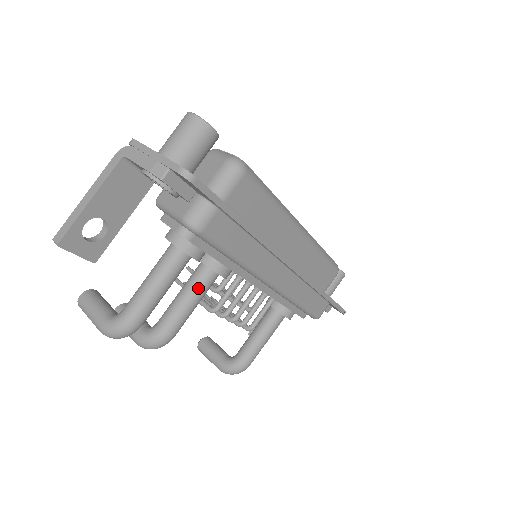
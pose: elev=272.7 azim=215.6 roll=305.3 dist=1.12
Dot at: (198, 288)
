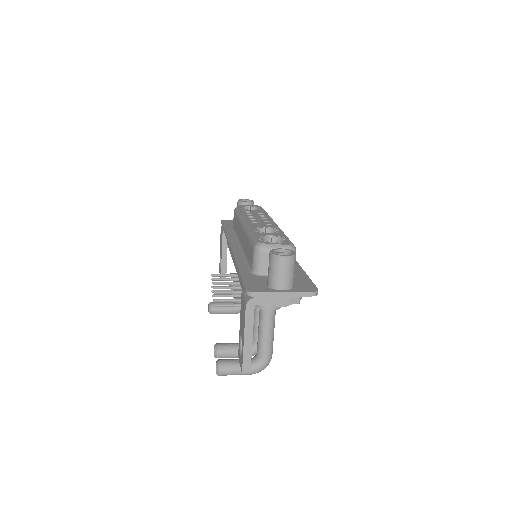
Dot at: occluded
